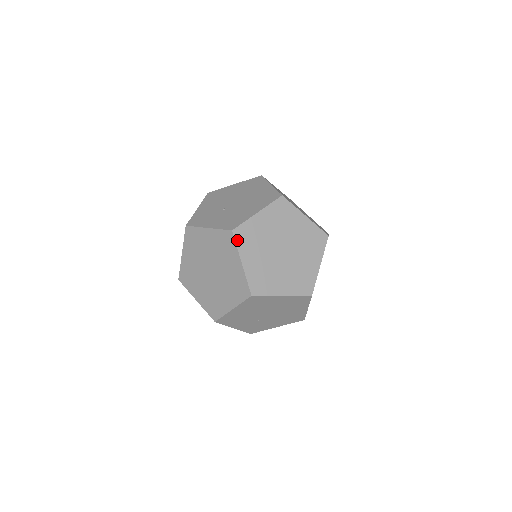
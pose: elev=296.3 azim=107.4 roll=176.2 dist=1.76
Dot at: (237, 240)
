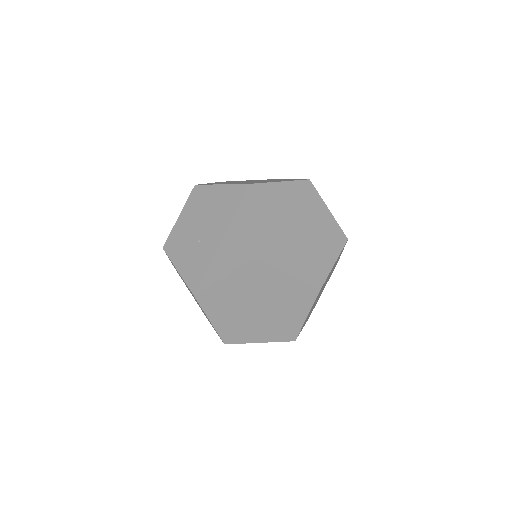
Dot at: (201, 303)
